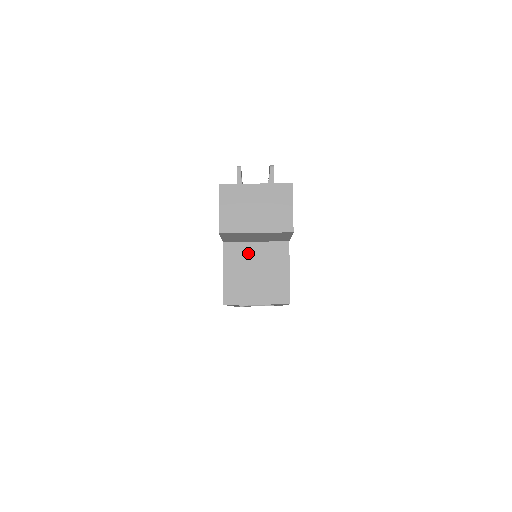
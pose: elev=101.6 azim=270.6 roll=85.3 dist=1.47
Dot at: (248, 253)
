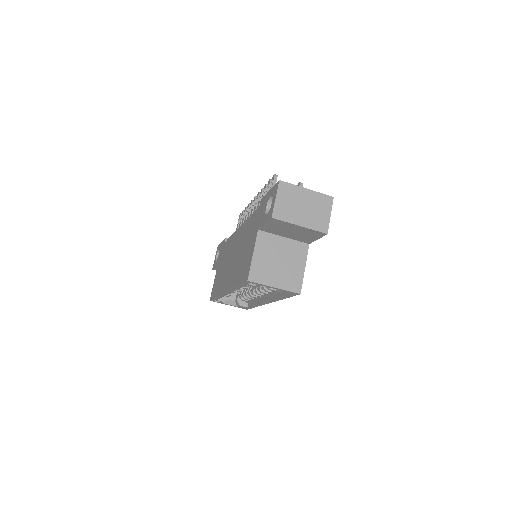
Dot at: (276, 244)
